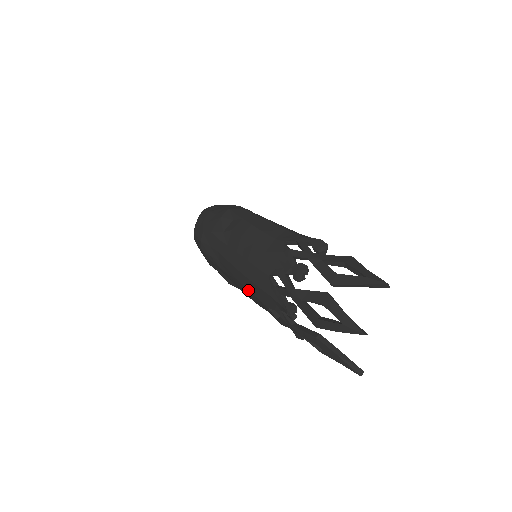
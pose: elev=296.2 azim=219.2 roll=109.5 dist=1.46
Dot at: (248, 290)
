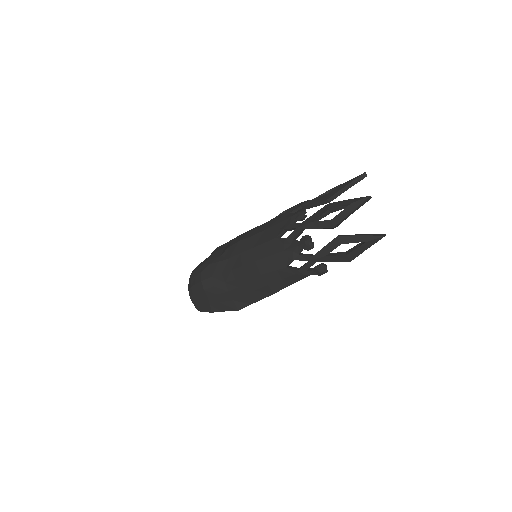
Dot at: (262, 275)
